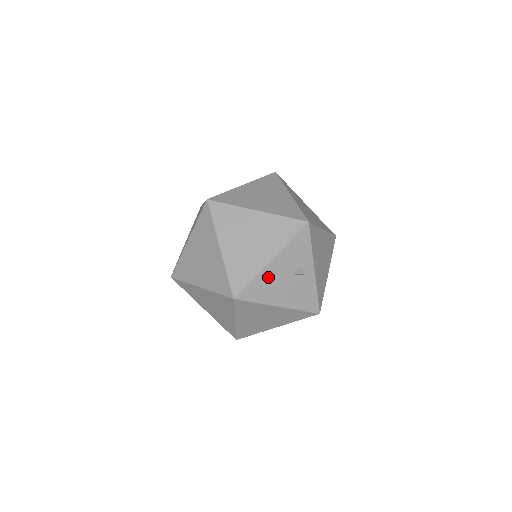
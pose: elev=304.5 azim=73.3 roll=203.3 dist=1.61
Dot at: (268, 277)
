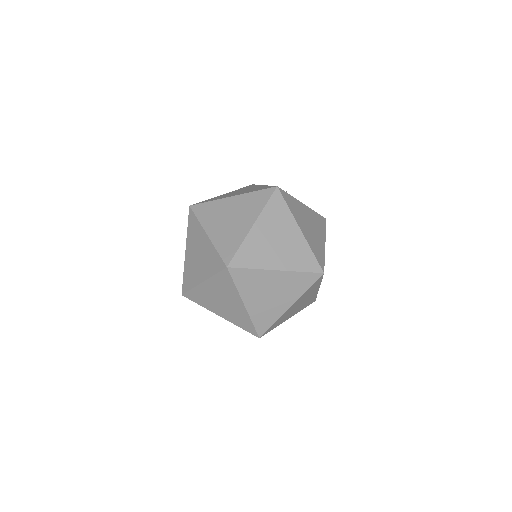
Dot at: occluded
